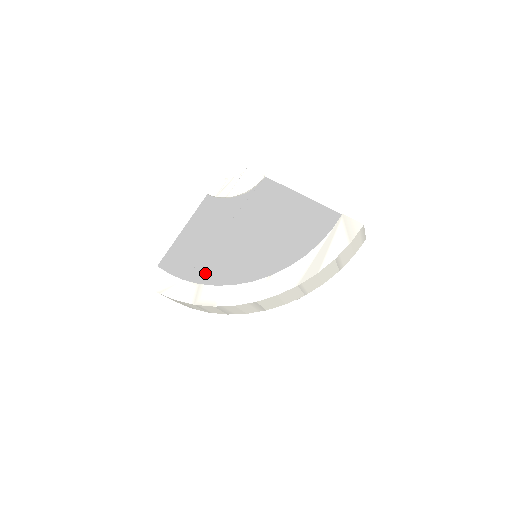
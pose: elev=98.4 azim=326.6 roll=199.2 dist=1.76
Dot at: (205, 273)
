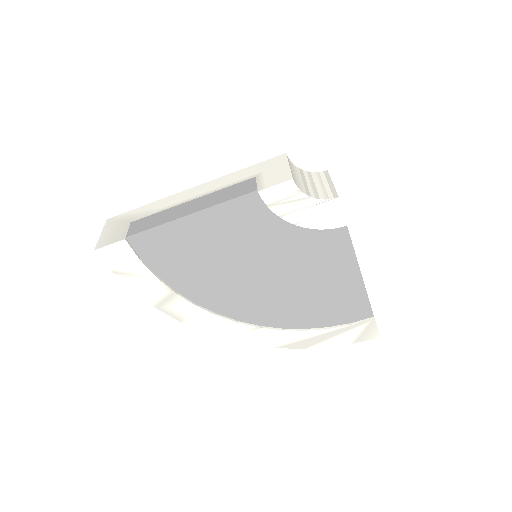
Dot at: (189, 283)
